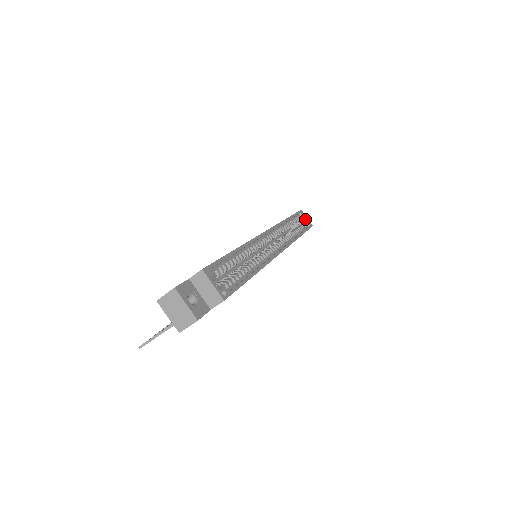
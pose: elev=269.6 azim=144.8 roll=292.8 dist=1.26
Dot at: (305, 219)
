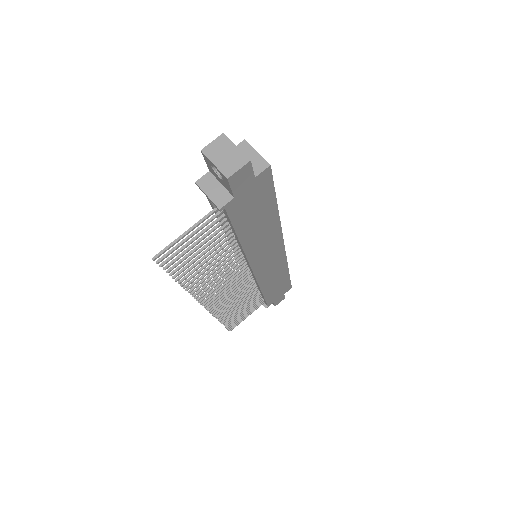
Dot at: occluded
